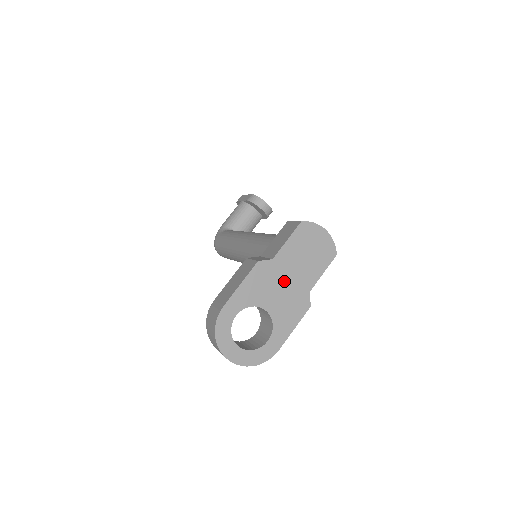
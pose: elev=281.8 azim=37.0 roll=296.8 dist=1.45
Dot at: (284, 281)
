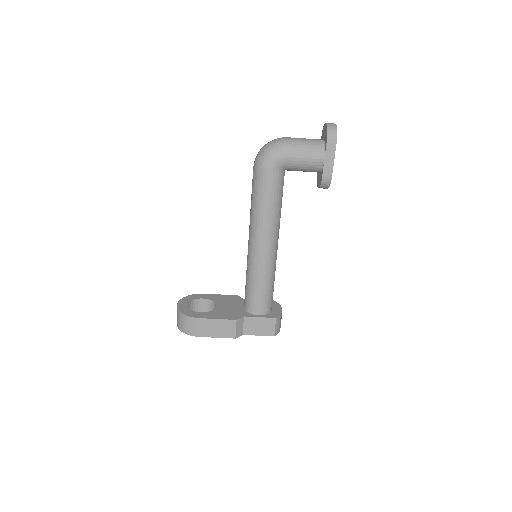
Dot at: occluded
